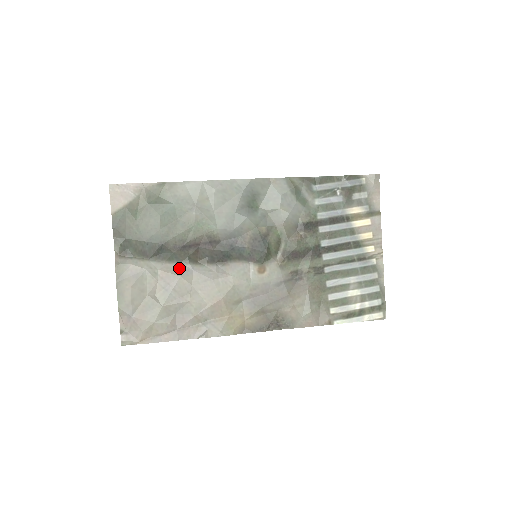
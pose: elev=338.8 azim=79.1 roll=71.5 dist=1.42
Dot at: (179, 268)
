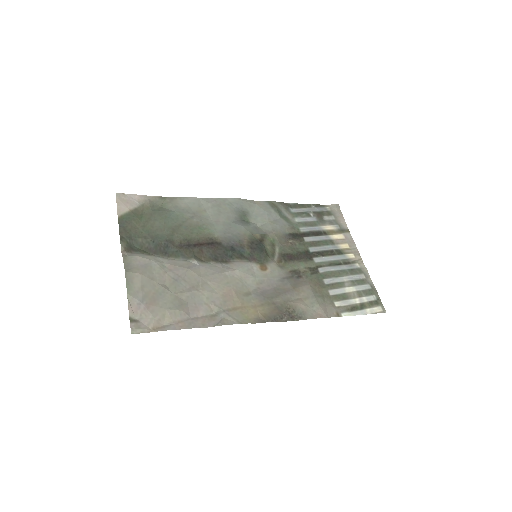
Dot at: (186, 263)
